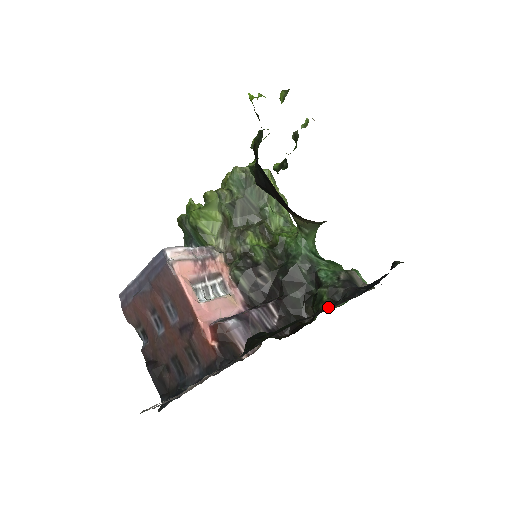
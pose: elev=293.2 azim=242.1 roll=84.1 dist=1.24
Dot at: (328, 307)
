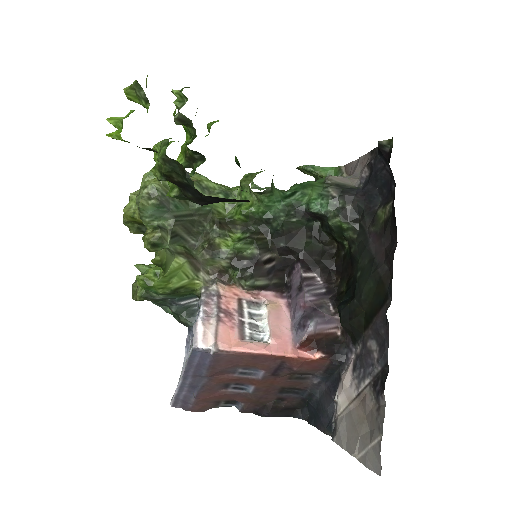
Dot at: (357, 231)
